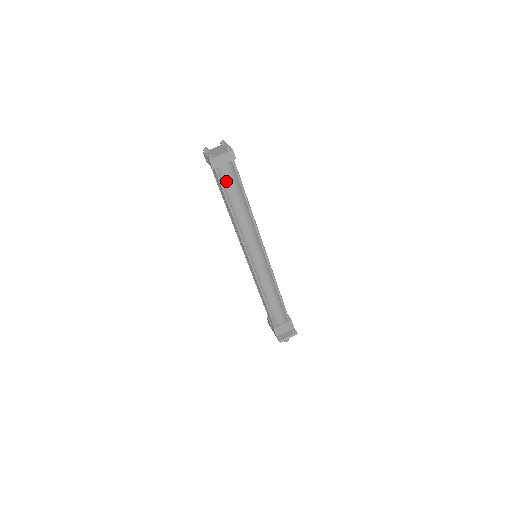
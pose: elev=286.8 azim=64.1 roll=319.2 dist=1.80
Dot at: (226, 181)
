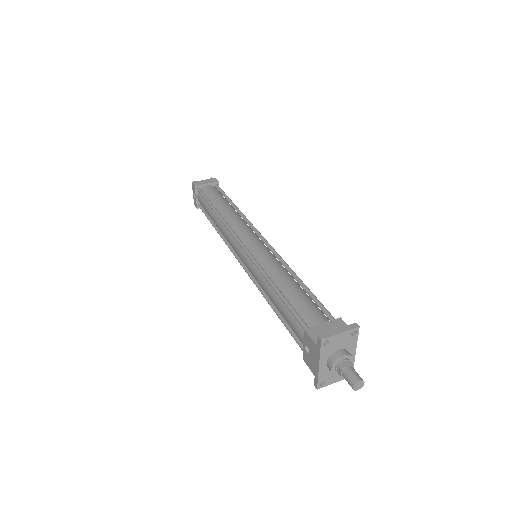
Dot at: (209, 194)
